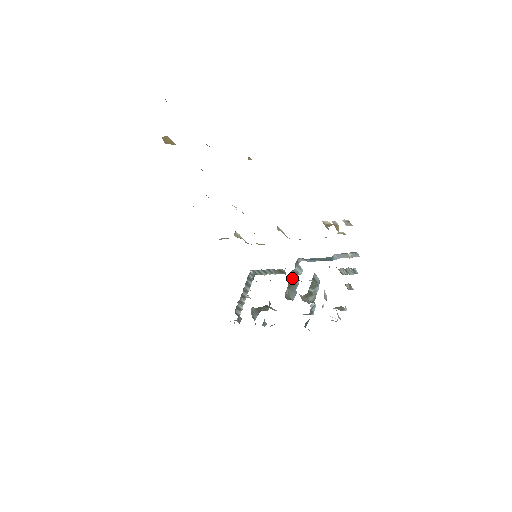
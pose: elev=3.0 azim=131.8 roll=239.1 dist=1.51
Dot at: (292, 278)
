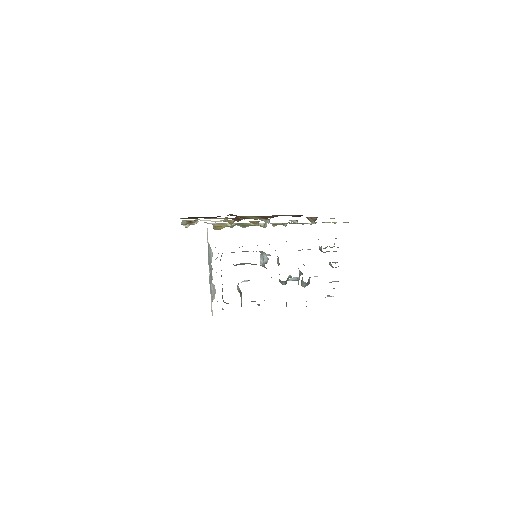
Dot at: (278, 261)
